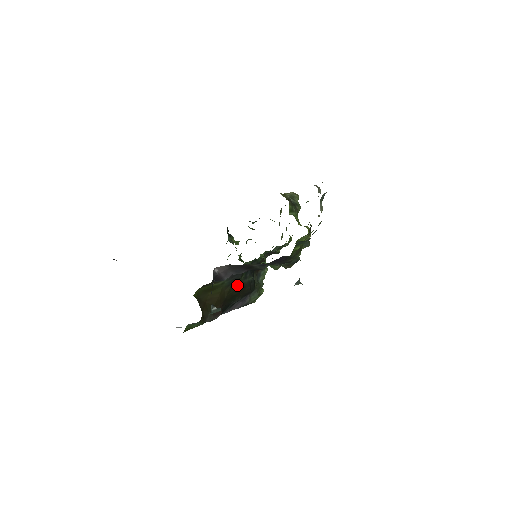
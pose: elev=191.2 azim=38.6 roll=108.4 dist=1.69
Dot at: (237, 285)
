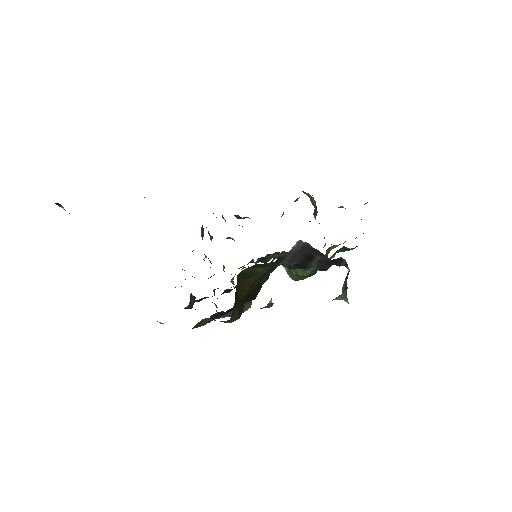
Dot at: (261, 282)
